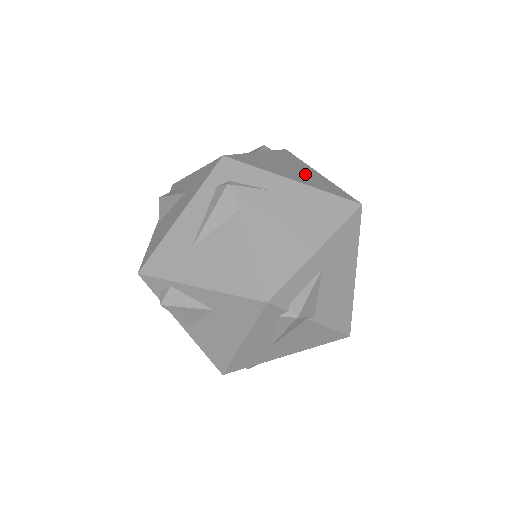
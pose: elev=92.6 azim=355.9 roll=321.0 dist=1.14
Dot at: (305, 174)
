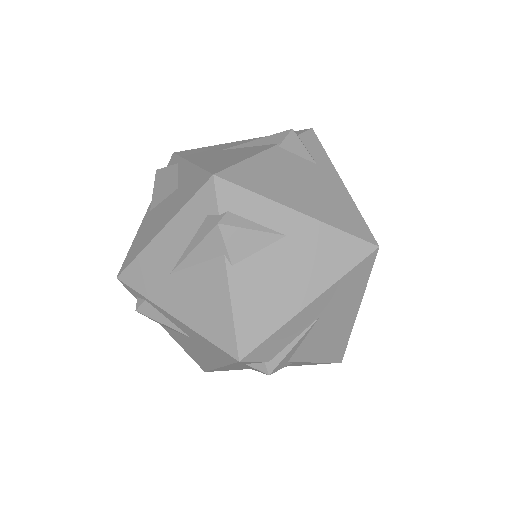
Dot at: occluded
